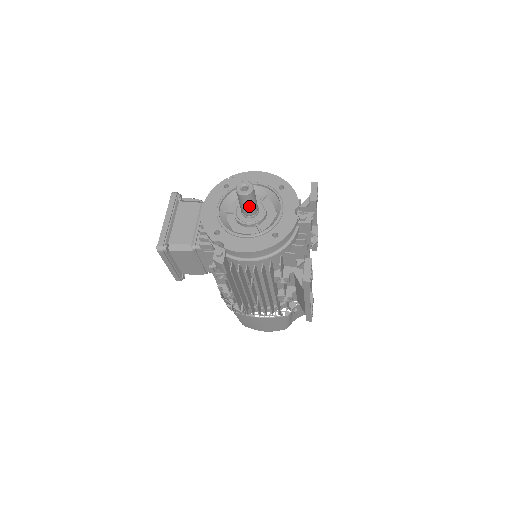
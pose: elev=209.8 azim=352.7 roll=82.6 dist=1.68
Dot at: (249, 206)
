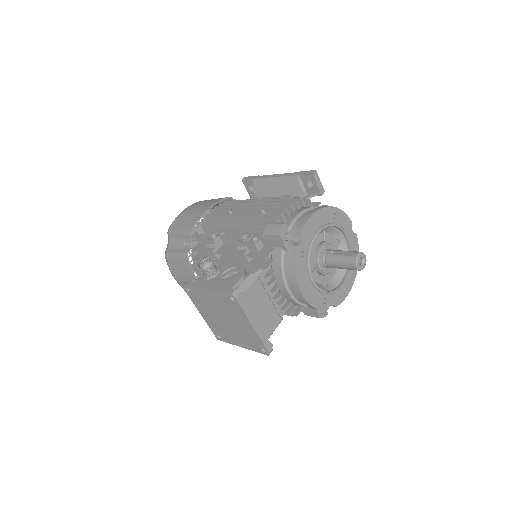
Dot at: occluded
